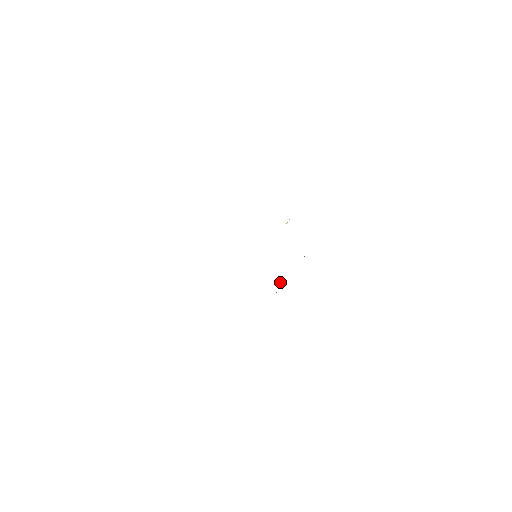
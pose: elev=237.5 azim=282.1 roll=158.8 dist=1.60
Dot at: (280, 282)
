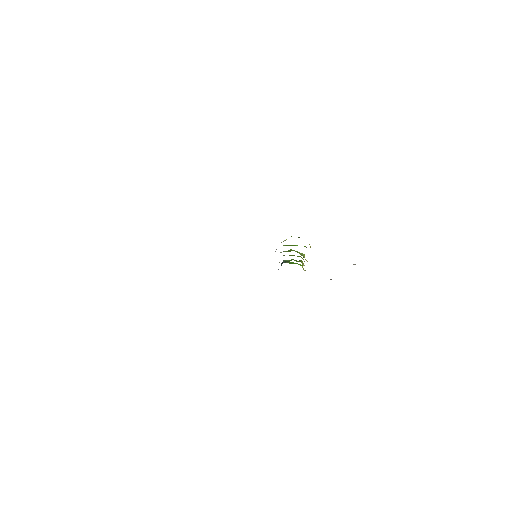
Dot at: (282, 263)
